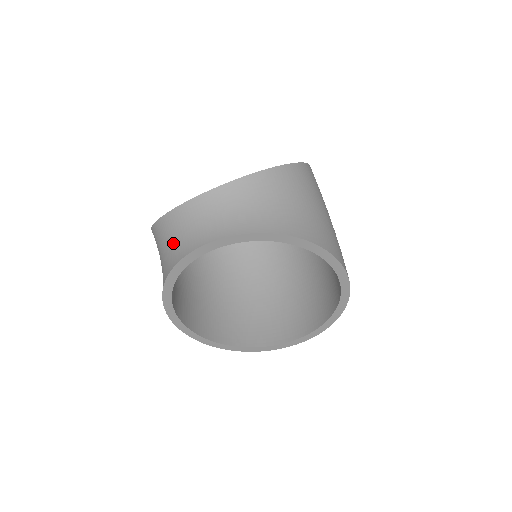
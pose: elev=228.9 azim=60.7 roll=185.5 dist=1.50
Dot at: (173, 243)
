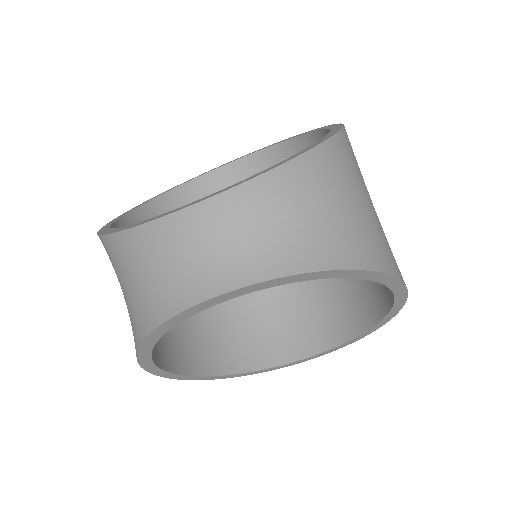
Dot at: (154, 277)
